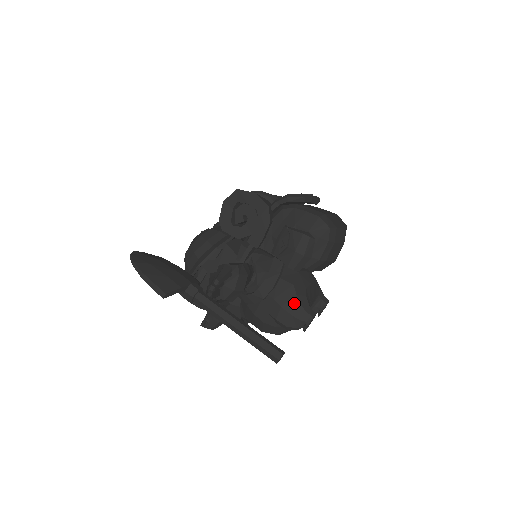
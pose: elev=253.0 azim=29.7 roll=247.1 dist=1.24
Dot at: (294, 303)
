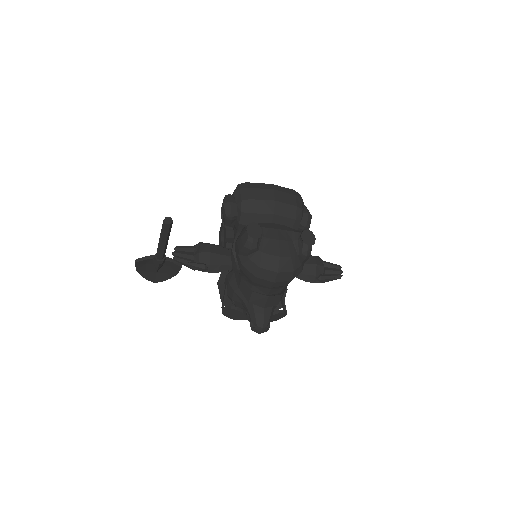
Dot at: (241, 232)
